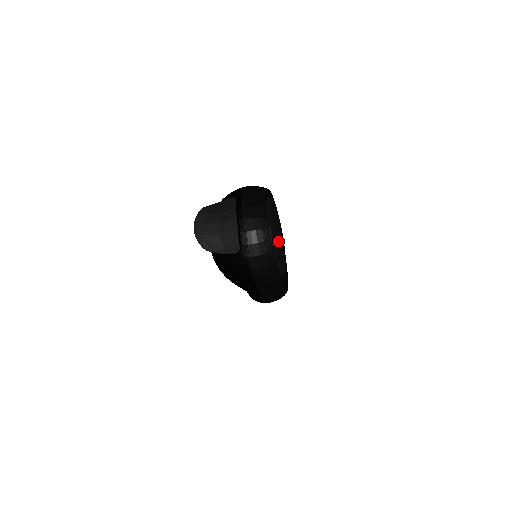
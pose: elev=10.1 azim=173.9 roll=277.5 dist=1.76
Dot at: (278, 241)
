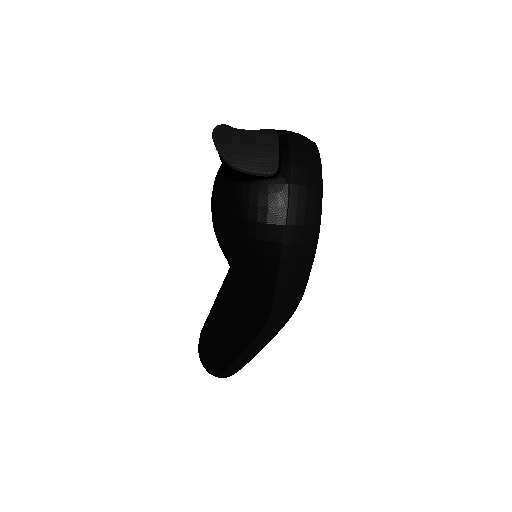
Dot at: occluded
